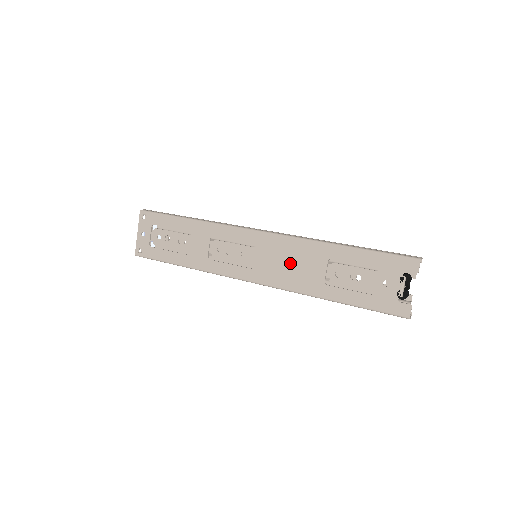
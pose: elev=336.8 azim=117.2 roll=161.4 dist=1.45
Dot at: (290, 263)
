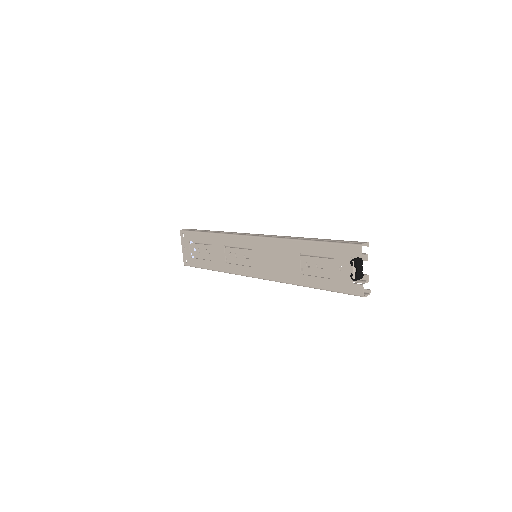
Dot at: (276, 260)
